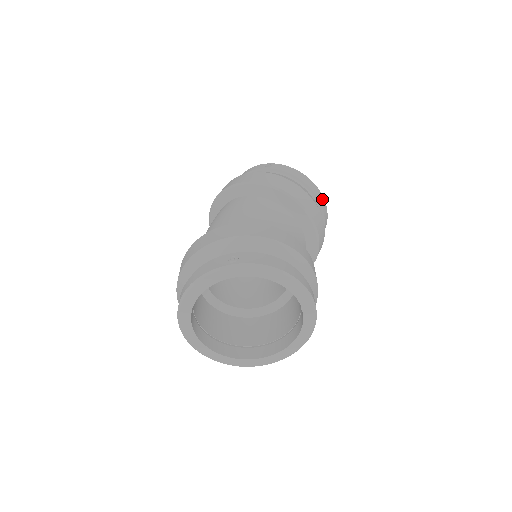
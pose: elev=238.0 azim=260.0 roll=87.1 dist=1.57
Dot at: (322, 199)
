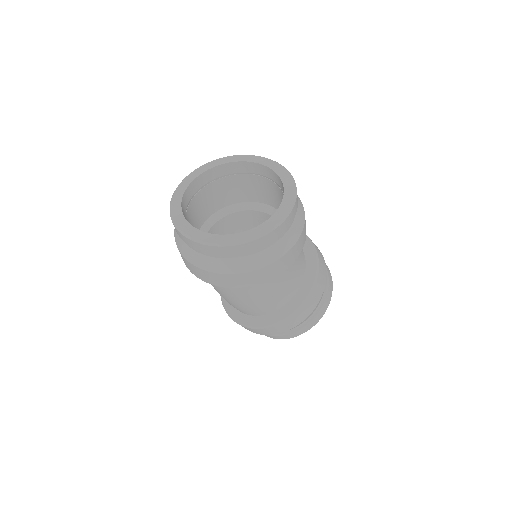
Dot at: occluded
